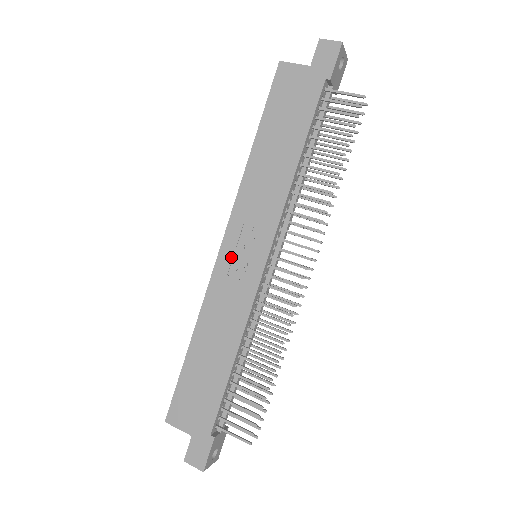
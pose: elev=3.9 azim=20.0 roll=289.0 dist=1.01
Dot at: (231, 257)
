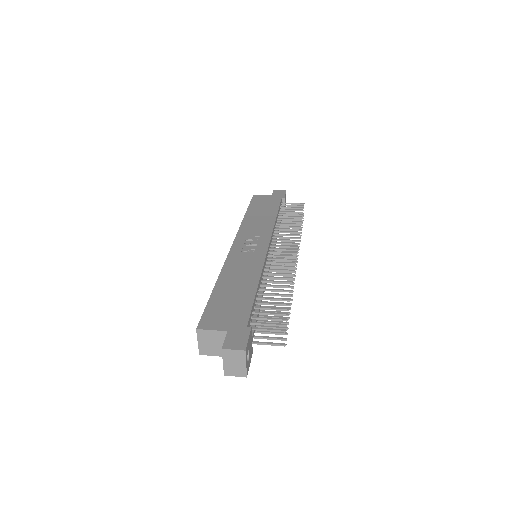
Dot at: (242, 247)
